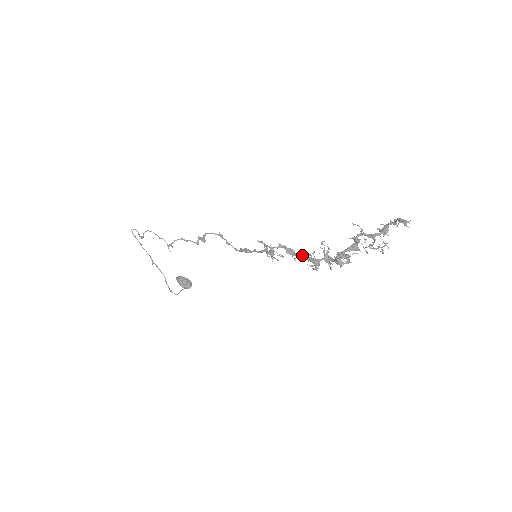
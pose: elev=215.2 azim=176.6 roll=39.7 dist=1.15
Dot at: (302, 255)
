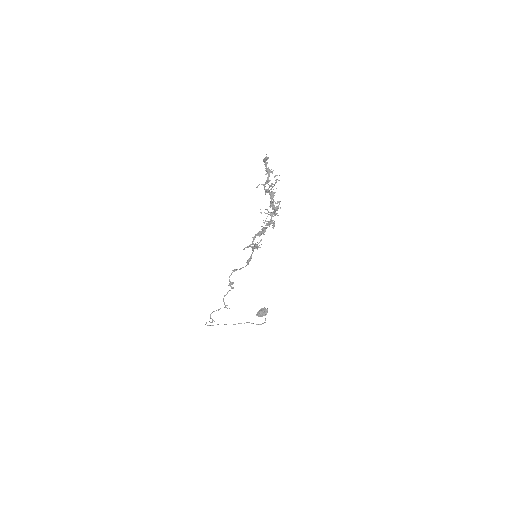
Dot at: (264, 228)
